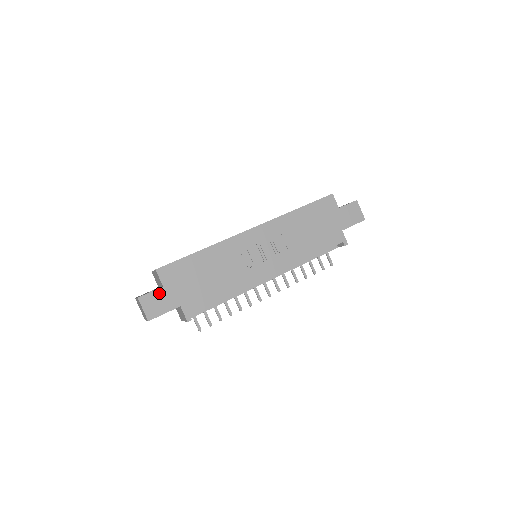
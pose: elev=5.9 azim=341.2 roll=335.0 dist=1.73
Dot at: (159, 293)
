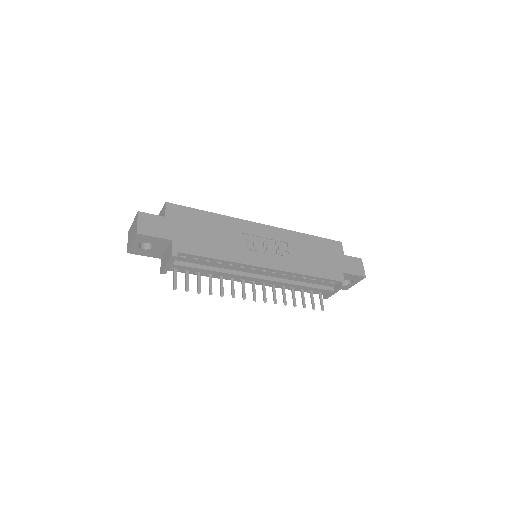
Dot at: (159, 219)
